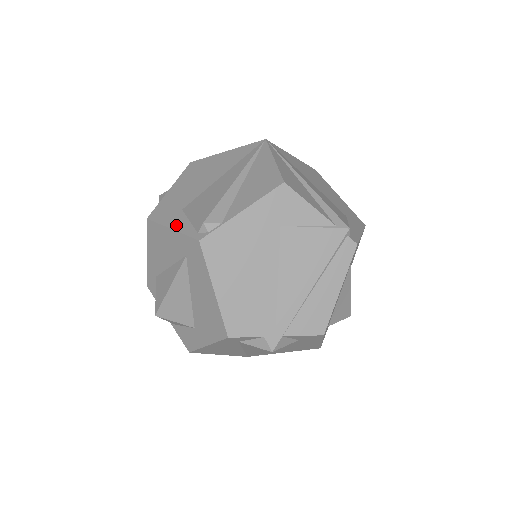
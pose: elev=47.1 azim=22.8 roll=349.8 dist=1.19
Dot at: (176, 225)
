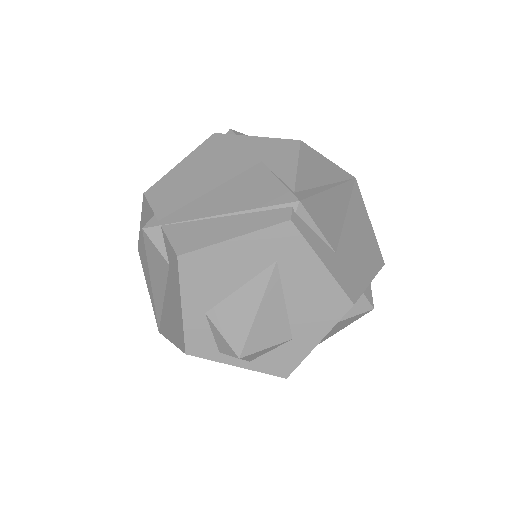
Dot at: occluded
